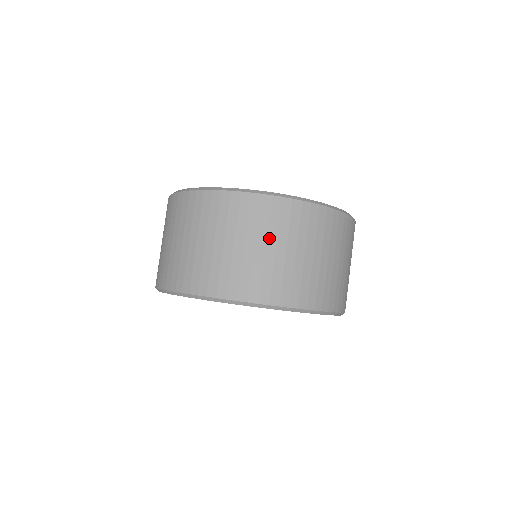
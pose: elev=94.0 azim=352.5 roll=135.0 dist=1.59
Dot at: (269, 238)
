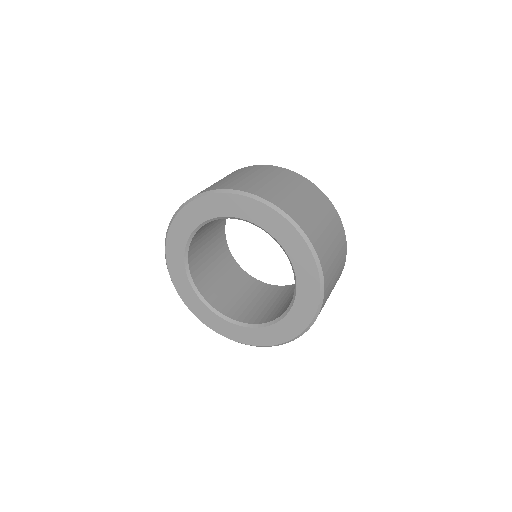
Dot at: (283, 181)
